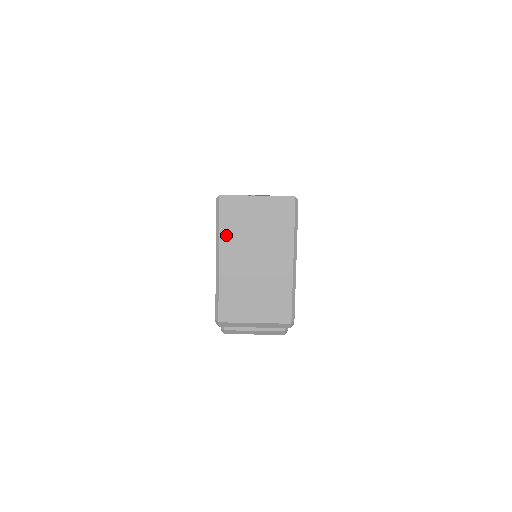
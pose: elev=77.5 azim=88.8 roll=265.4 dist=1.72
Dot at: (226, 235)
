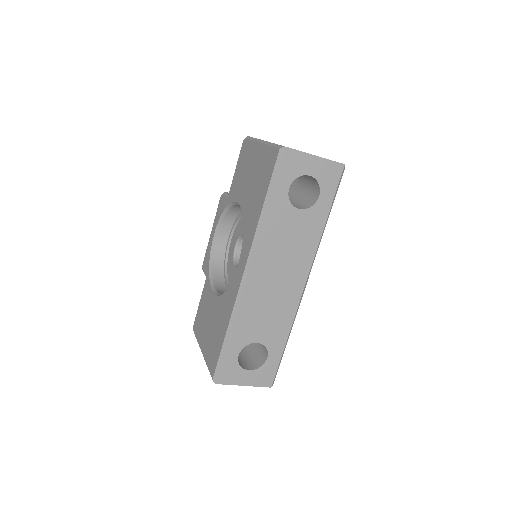
Dot at: occluded
